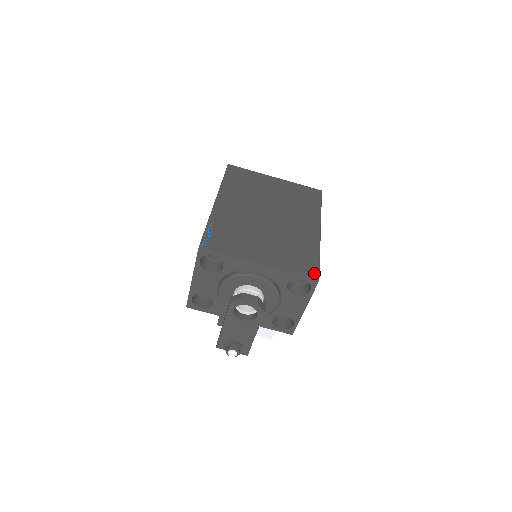
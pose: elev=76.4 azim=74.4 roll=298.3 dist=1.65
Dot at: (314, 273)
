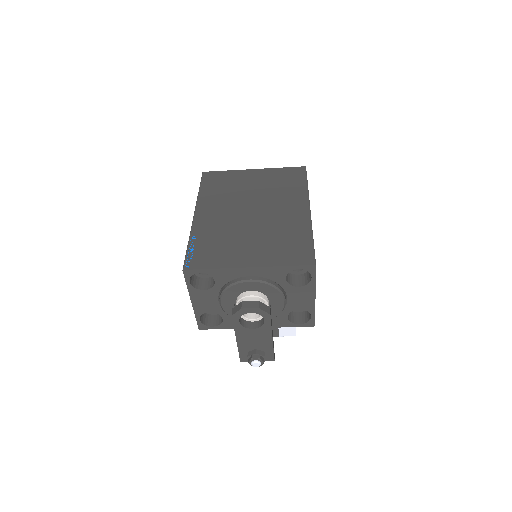
Dot at: (309, 259)
